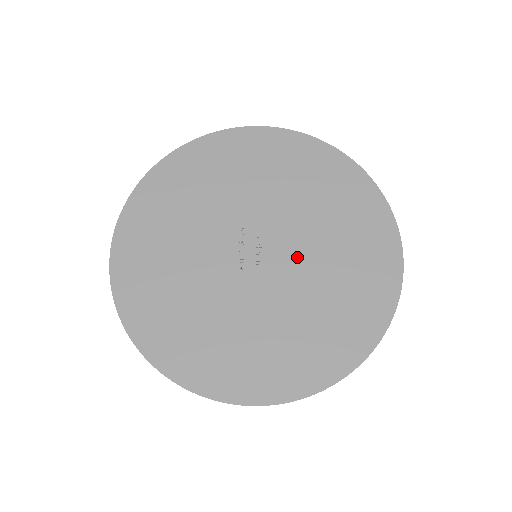
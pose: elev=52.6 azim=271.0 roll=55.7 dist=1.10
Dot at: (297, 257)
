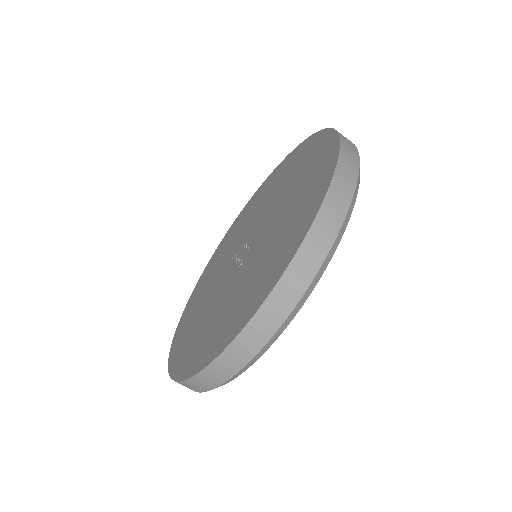
Dot at: (268, 216)
